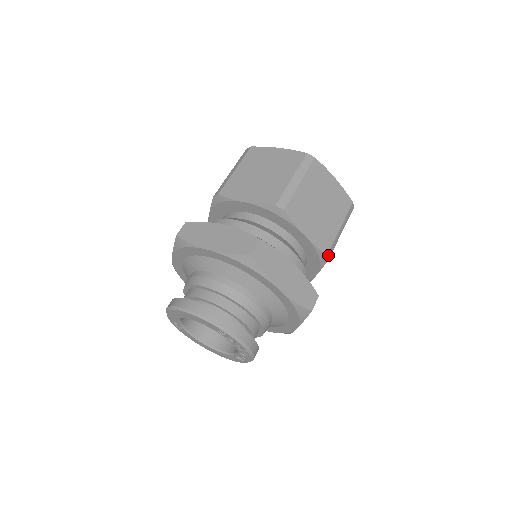
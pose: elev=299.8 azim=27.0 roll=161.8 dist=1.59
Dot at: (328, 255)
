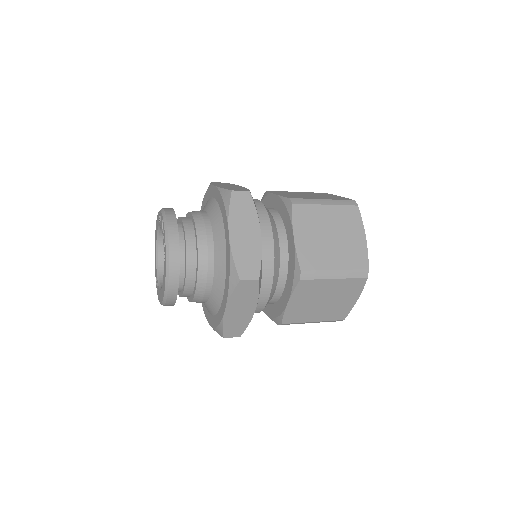
Dot at: (293, 201)
